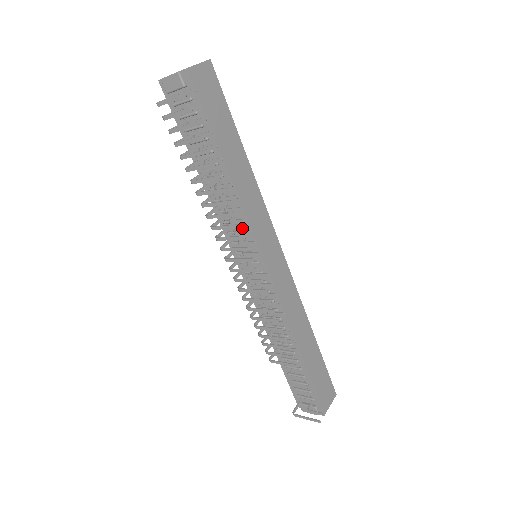
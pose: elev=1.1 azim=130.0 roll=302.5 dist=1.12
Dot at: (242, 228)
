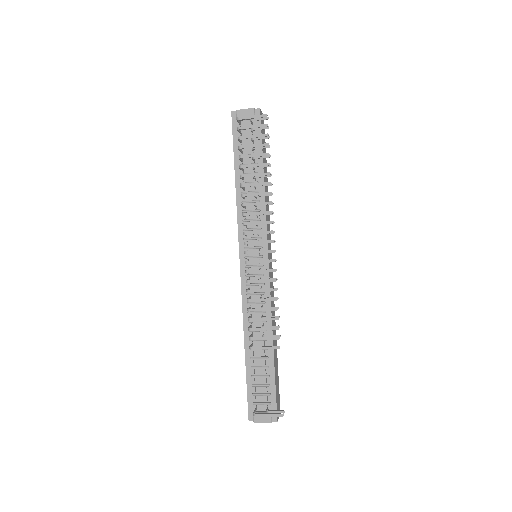
Dot at: (258, 226)
